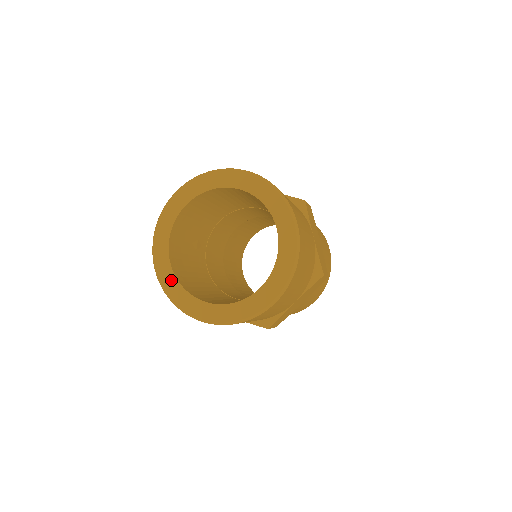
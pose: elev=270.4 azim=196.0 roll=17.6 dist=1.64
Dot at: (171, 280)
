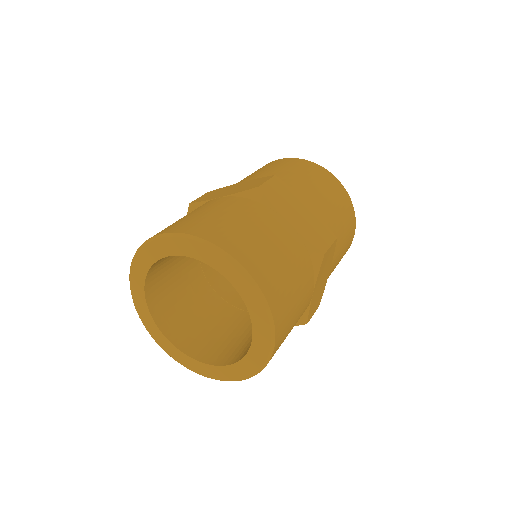
Dot at: (182, 357)
